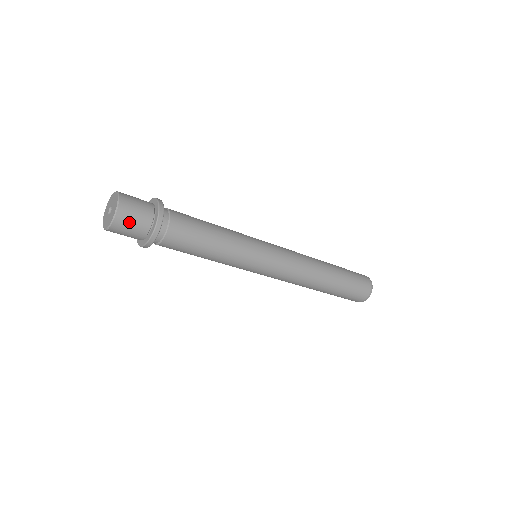
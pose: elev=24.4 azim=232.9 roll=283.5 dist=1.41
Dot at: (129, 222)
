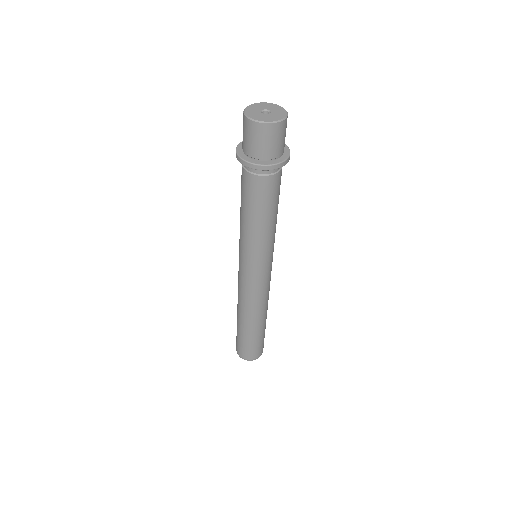
Dot at: (268, 138)
